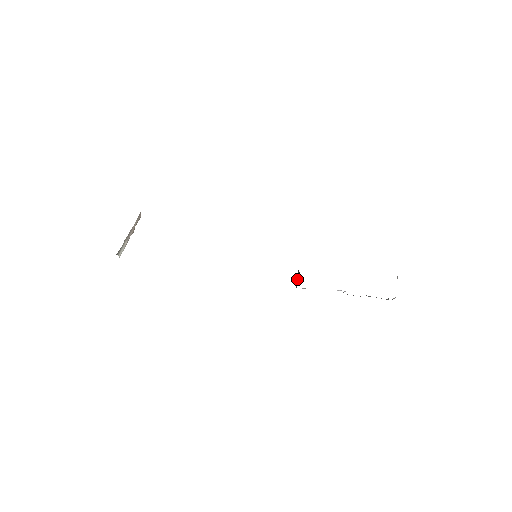
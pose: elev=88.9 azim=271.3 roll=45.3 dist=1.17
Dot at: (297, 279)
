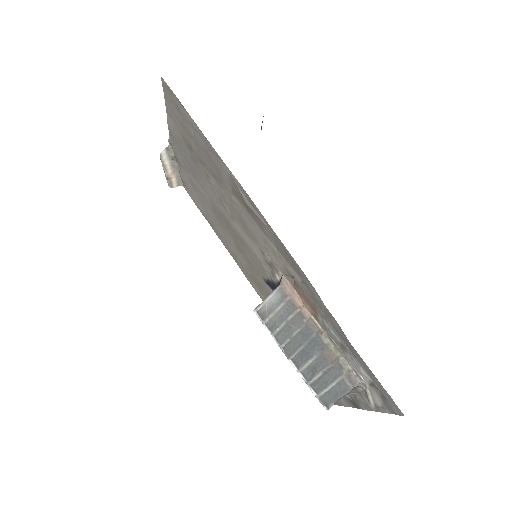
Dot at: occluded
